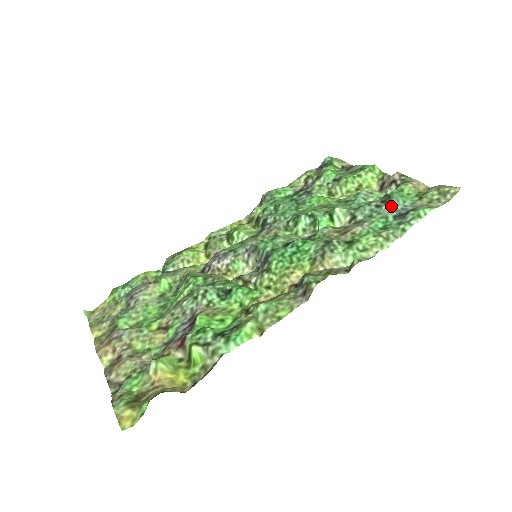
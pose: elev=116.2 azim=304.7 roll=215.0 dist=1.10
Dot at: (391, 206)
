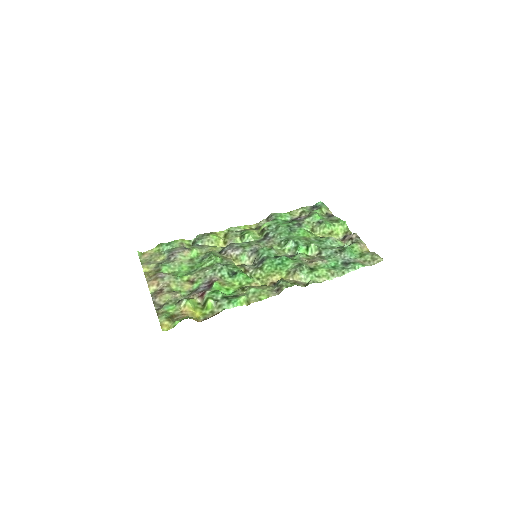
Dot at: (343, 255)
